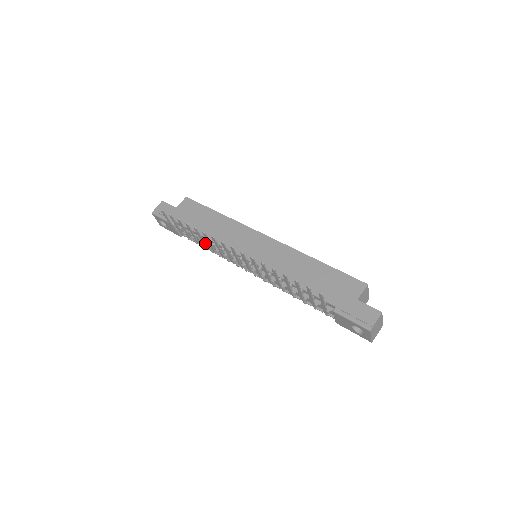
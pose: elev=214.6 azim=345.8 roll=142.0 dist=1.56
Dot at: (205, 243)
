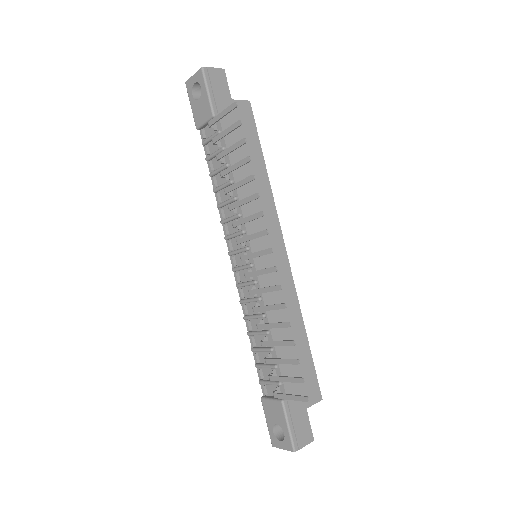
Dot at: (220, 176)
